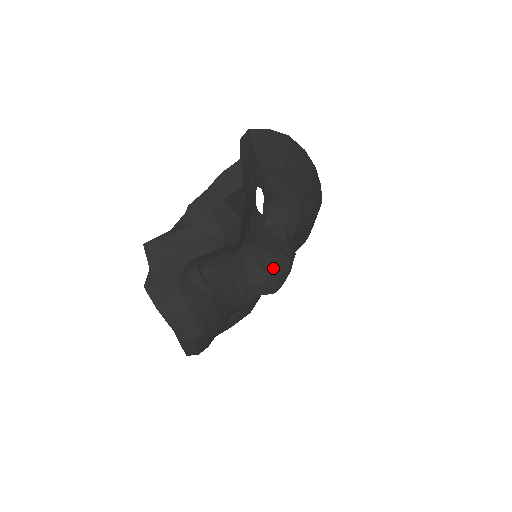
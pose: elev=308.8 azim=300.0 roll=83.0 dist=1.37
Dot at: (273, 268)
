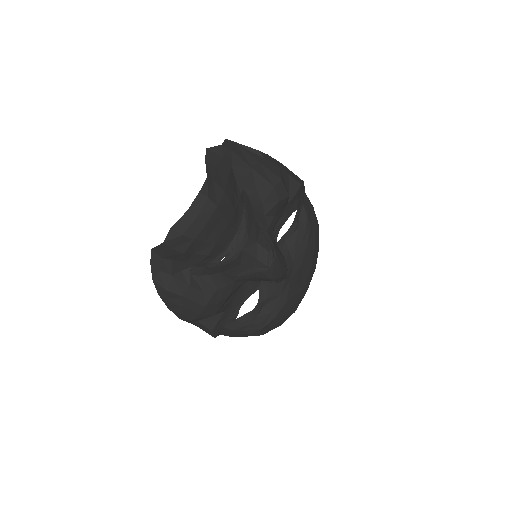
Dot at: (278, 252)
